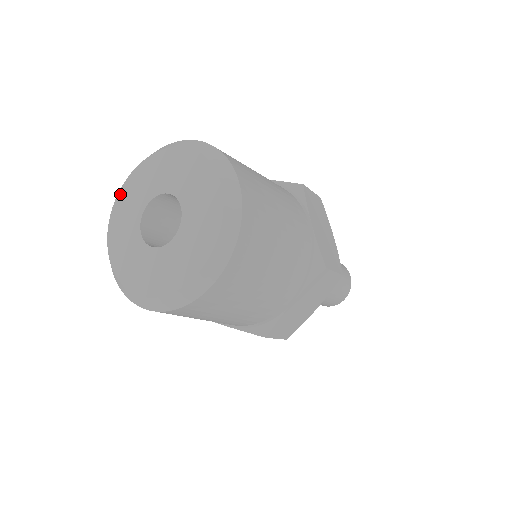
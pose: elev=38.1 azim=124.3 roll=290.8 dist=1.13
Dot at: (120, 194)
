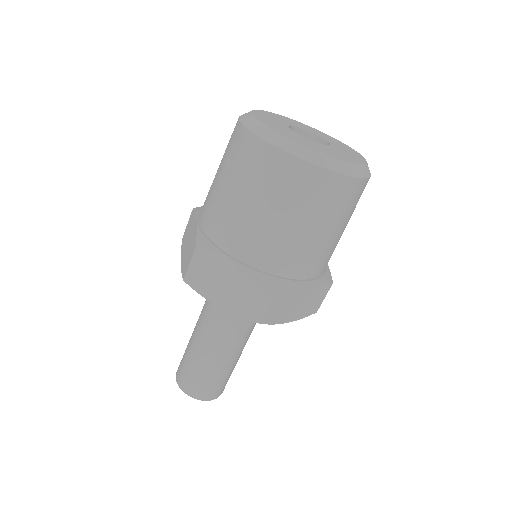
Dot at: (266, 111)
